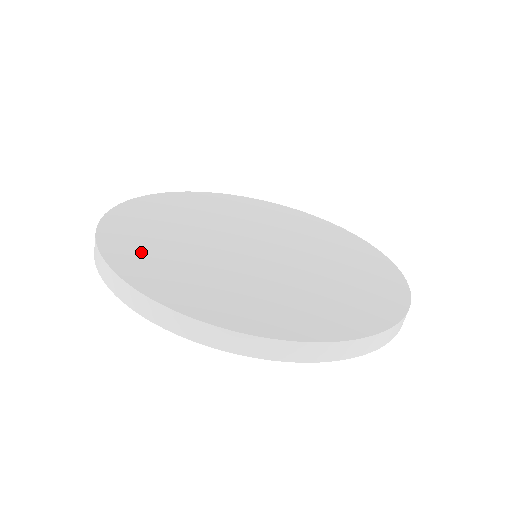
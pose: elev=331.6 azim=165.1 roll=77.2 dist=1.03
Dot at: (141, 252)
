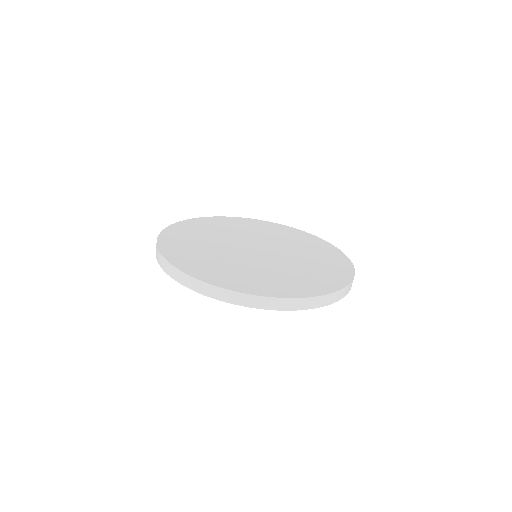
Dot at: (236, 279)
